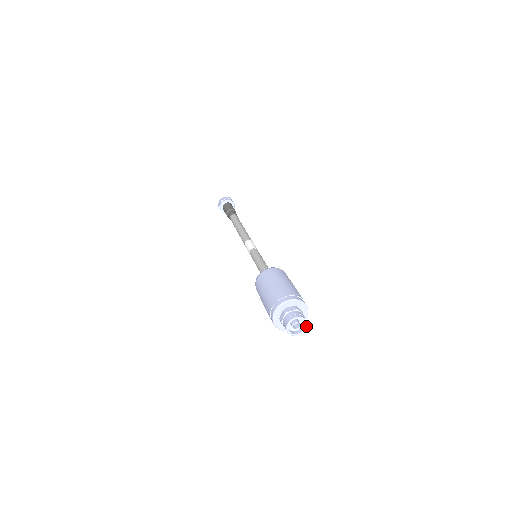
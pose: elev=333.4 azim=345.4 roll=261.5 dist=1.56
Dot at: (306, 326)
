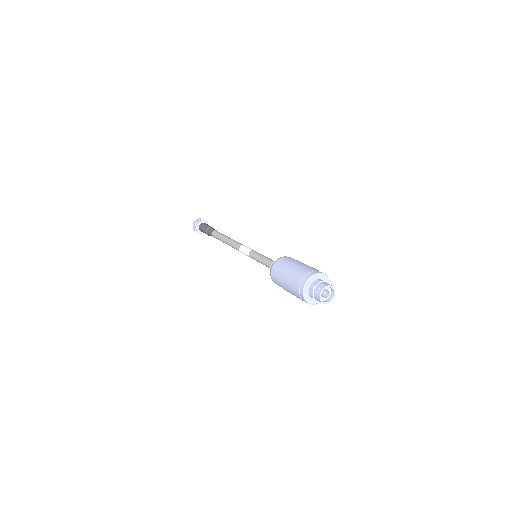
Dot at: occluded
